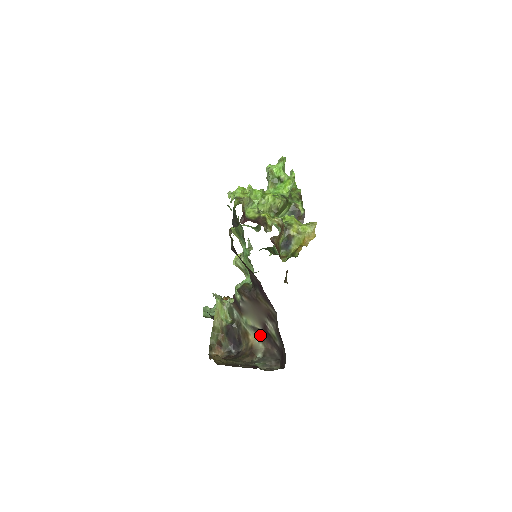
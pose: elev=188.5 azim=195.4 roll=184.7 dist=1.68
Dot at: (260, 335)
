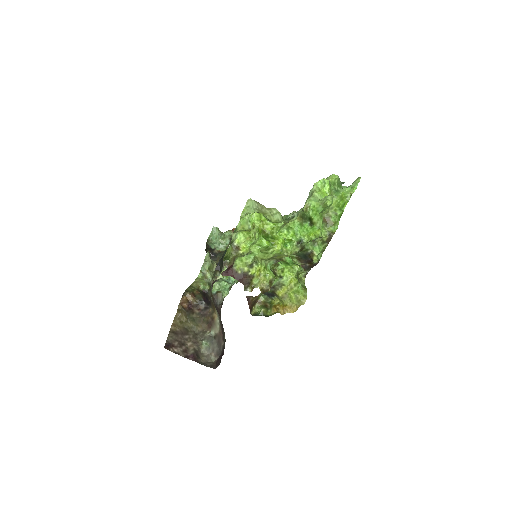
Dot at: (220, 322)
